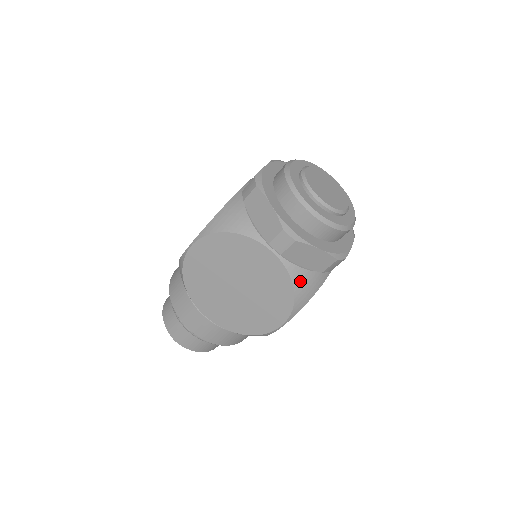
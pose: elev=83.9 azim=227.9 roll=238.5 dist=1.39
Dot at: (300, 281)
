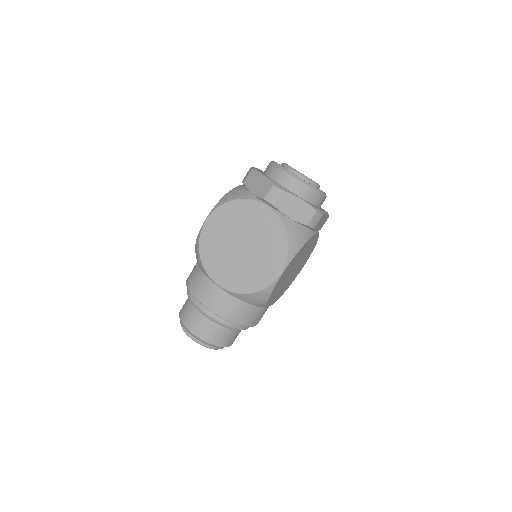
Dot at: (291, 228)
